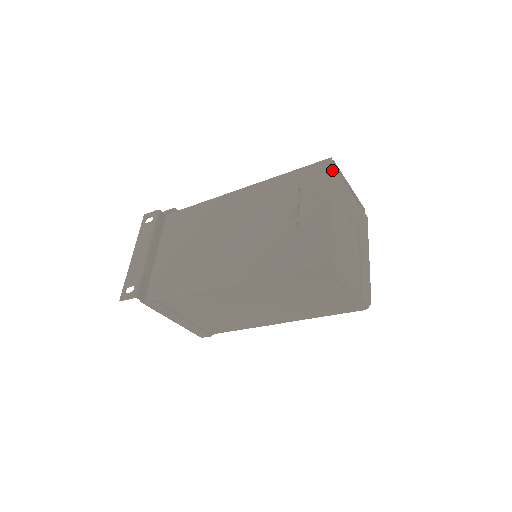
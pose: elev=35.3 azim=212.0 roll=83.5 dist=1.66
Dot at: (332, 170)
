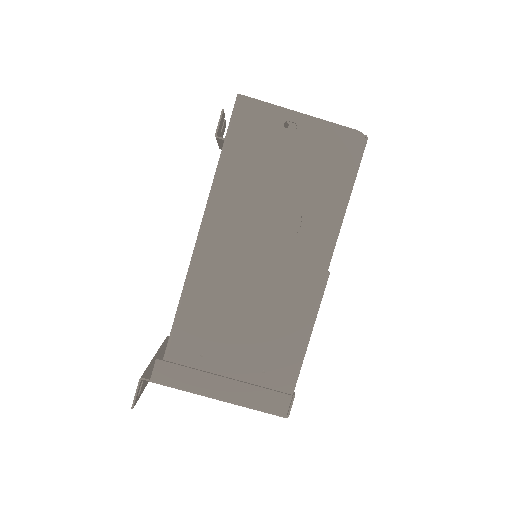
Dot at: occluded
